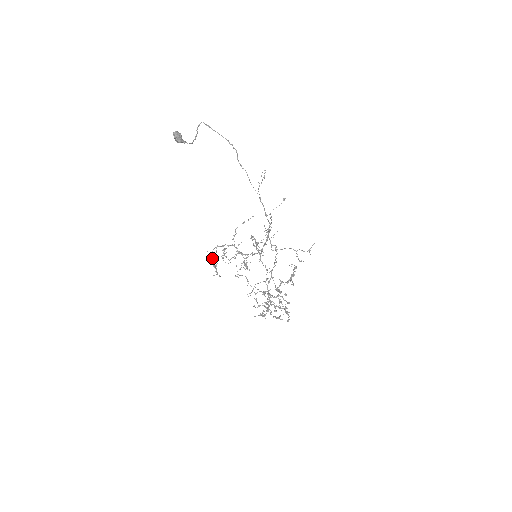
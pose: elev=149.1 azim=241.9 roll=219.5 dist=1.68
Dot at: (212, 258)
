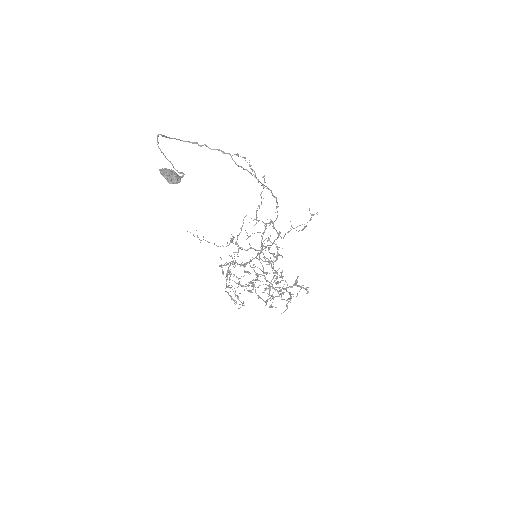
Dot at: occluded
